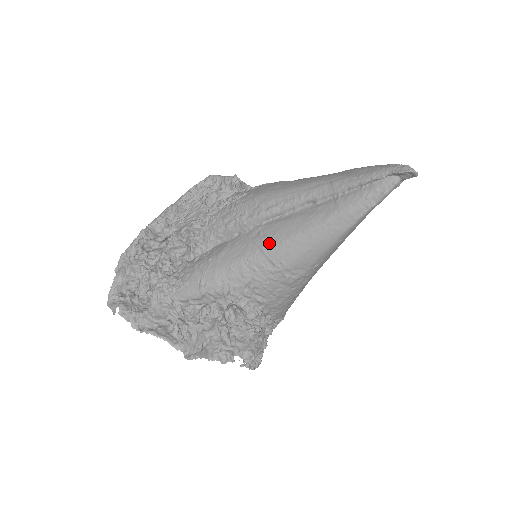
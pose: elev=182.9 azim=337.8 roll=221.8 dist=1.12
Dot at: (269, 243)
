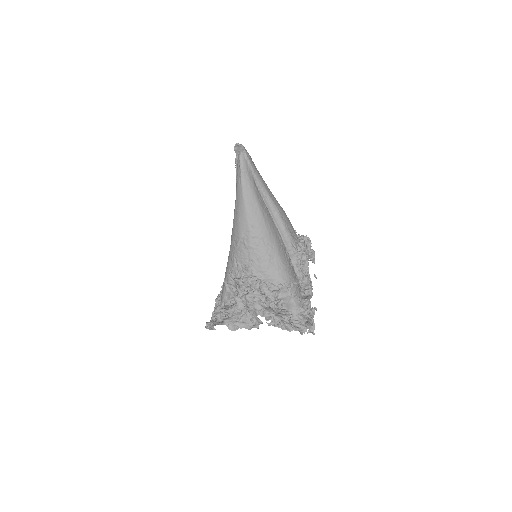
Dot at: (232, 233)
